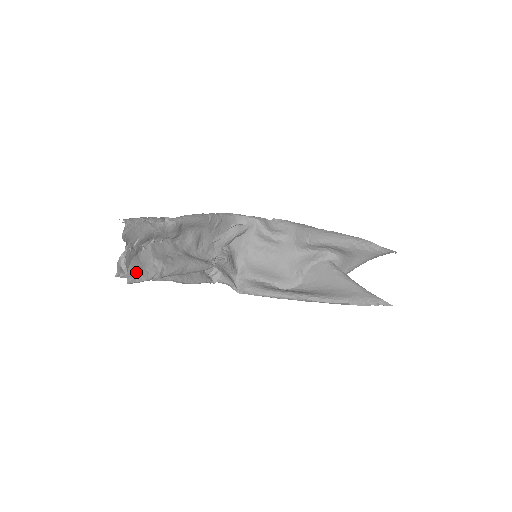
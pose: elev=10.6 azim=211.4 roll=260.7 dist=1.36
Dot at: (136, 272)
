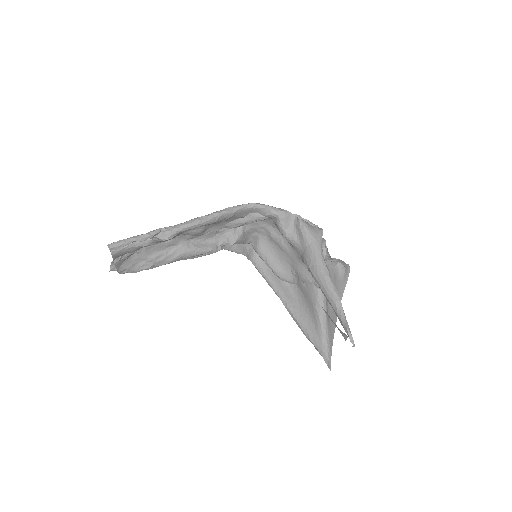
Dot at: (127, 269)
